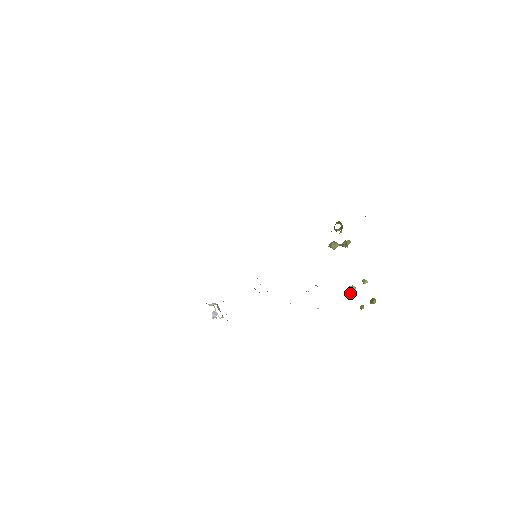
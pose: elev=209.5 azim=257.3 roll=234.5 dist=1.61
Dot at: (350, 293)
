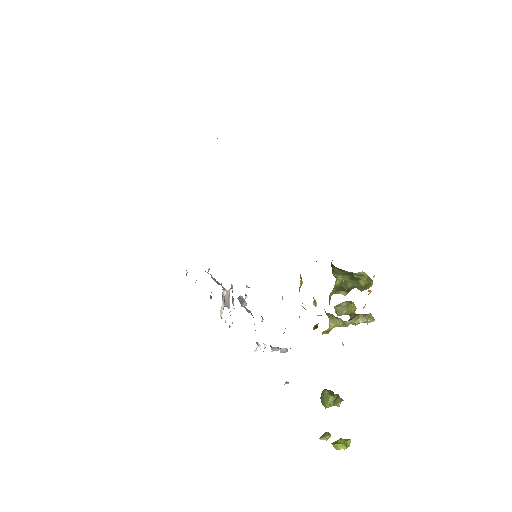
Dot at: occluded
